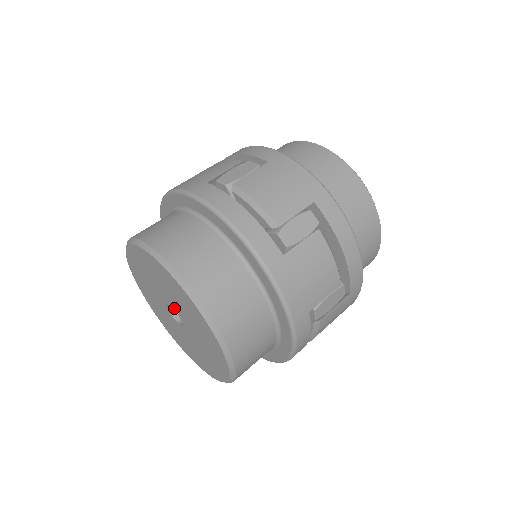
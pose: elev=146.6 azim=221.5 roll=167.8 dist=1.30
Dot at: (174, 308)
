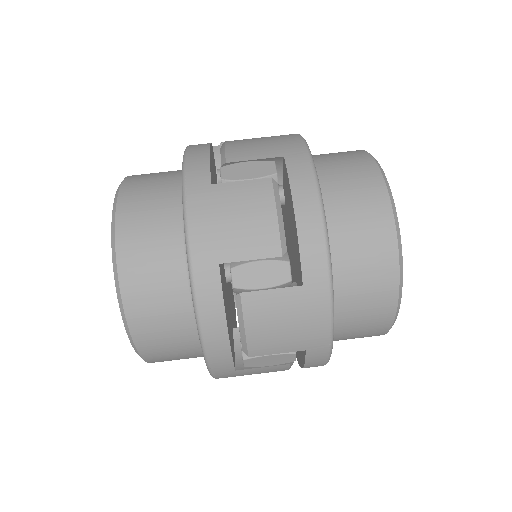
Dot at: occluded
